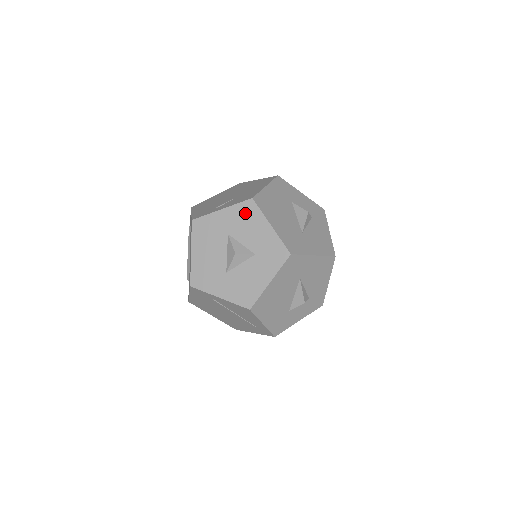
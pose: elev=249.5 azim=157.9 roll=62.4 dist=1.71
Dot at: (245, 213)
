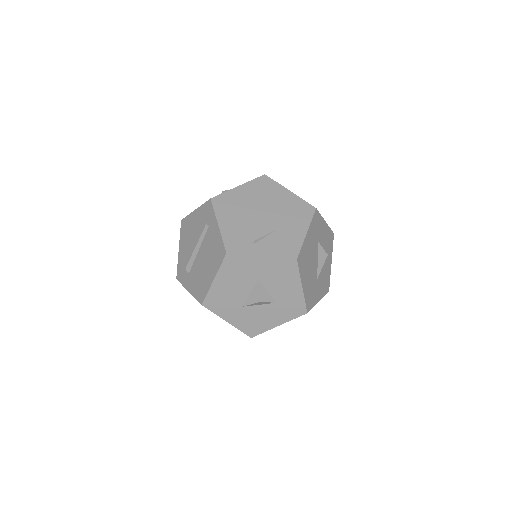
Dot at: (284, 269)
